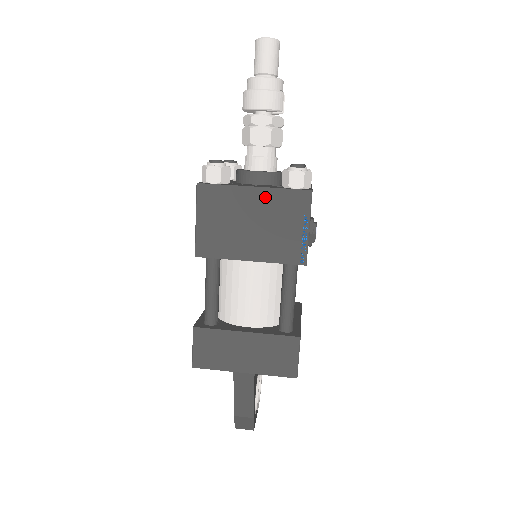
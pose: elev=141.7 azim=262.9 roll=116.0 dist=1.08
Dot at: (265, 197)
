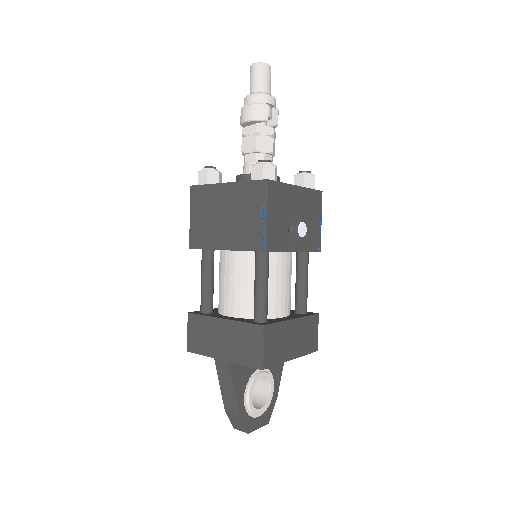
Dot at: (233, 191)
